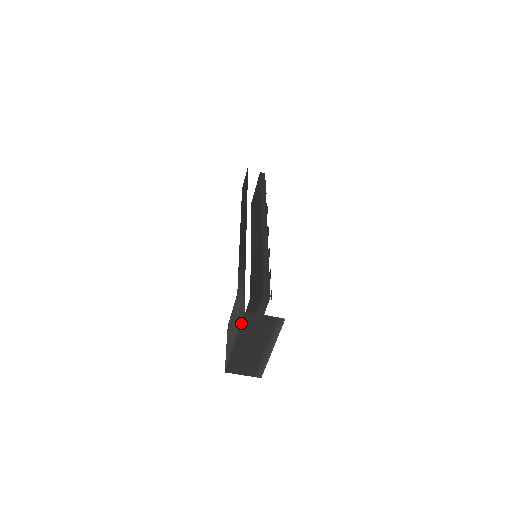
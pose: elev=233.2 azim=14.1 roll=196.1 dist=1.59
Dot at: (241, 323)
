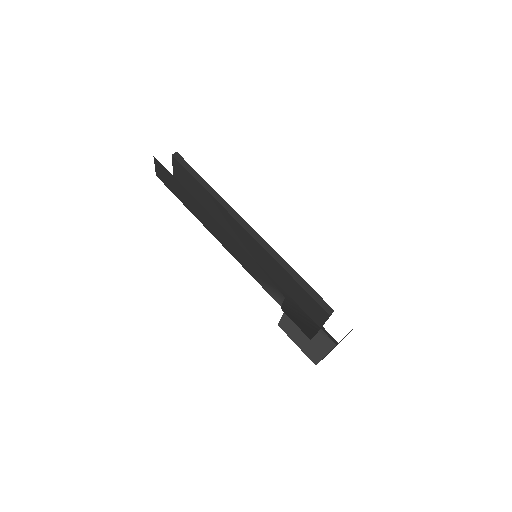
Dot at: occluded
